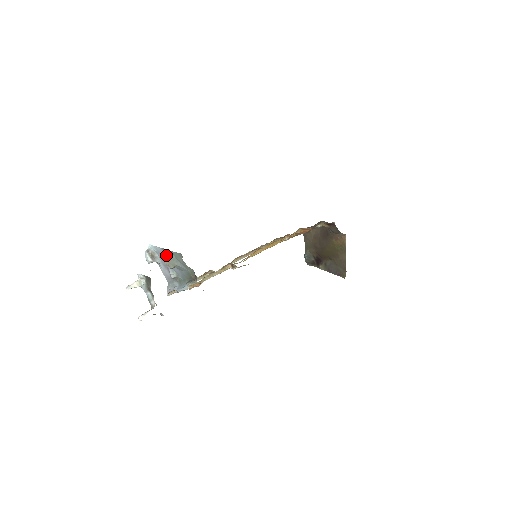
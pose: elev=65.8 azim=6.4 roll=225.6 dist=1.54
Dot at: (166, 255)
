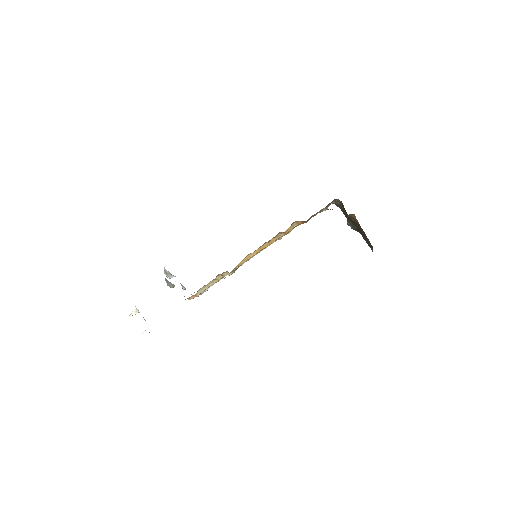
Dot at: (165, 279)
